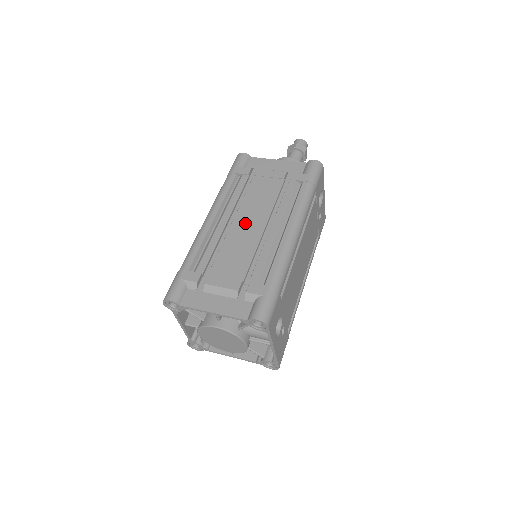
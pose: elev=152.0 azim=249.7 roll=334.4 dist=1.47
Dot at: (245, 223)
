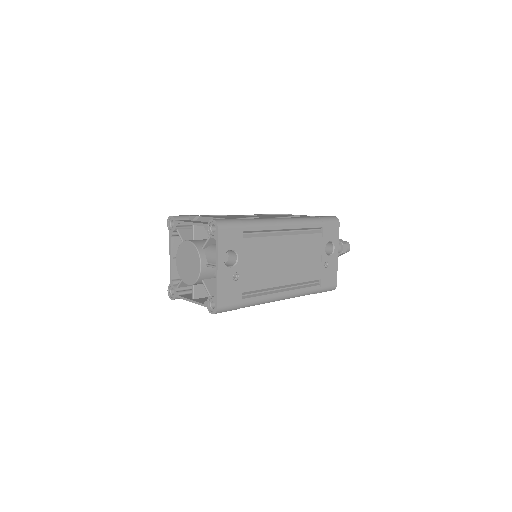
Dot at: occluded
